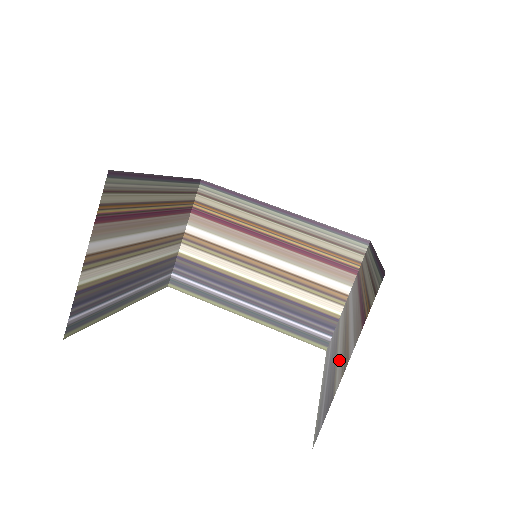
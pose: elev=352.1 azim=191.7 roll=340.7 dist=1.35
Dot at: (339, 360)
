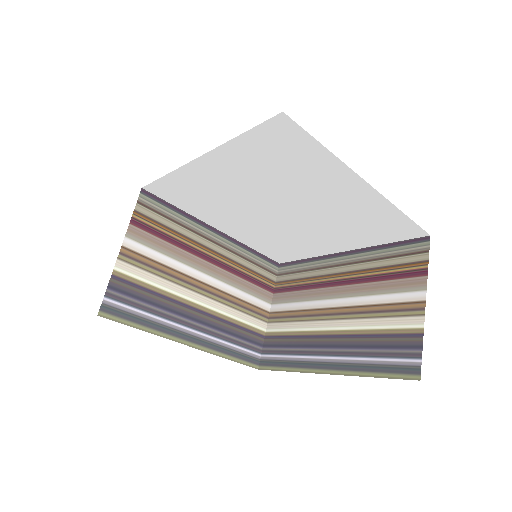
Dot at: (374, 324)
